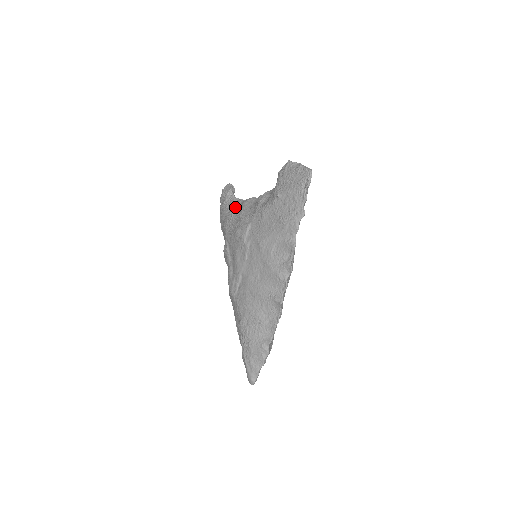
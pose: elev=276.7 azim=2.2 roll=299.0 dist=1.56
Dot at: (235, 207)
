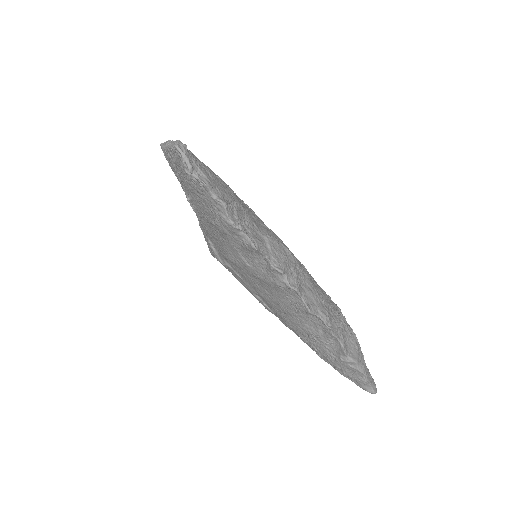
Dot at: occluded
